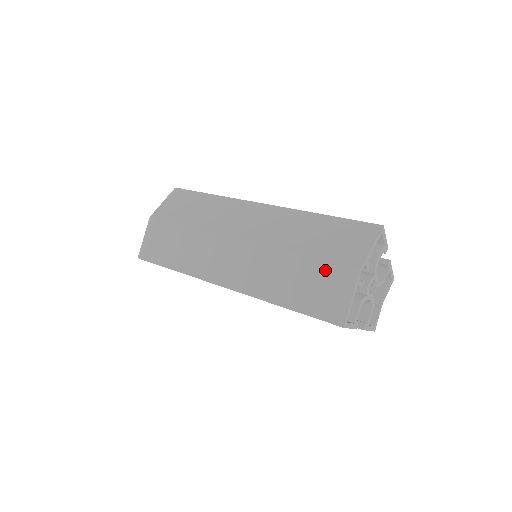
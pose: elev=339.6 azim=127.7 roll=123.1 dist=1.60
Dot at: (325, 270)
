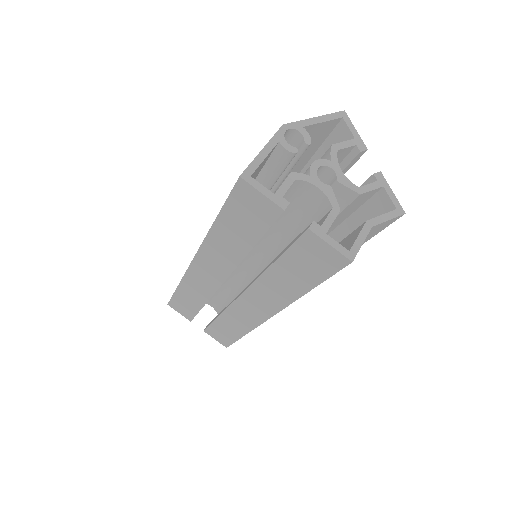
Dot at: occluded
